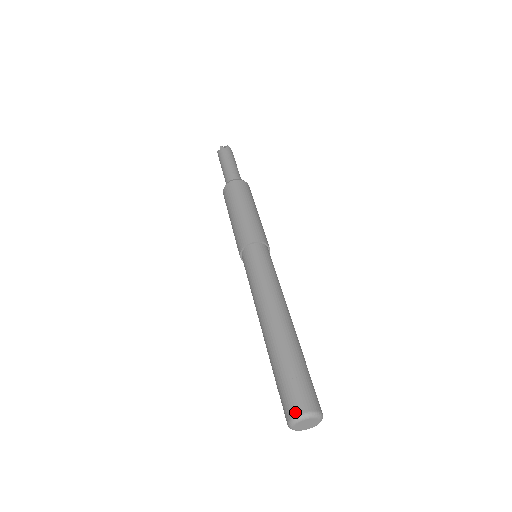
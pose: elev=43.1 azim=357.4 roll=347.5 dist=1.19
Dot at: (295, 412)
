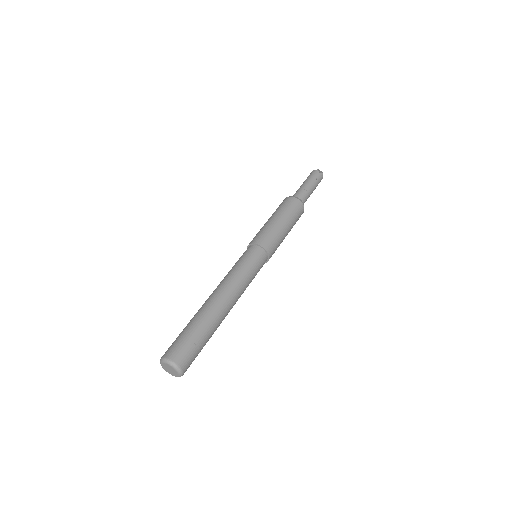
Dot at: (169, 356)
